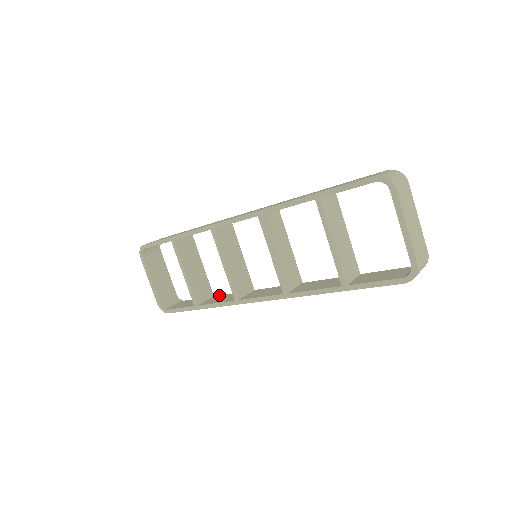
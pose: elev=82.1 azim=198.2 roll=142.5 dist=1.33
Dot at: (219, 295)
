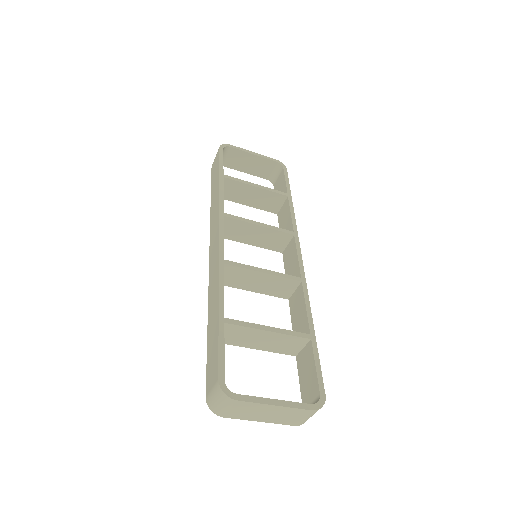
Dot at: (288, 202)
